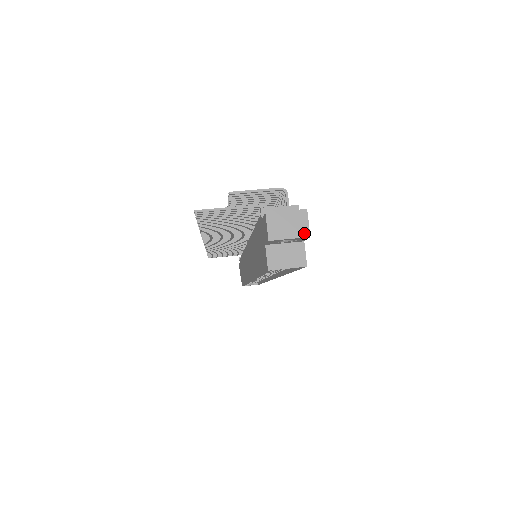
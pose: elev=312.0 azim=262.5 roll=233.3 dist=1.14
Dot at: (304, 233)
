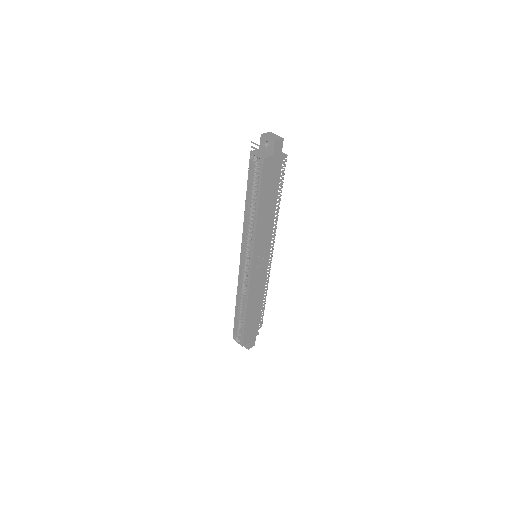
Dot at: (274, 139)
